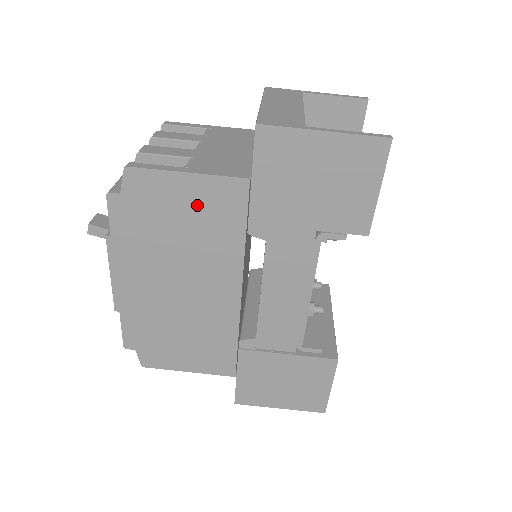
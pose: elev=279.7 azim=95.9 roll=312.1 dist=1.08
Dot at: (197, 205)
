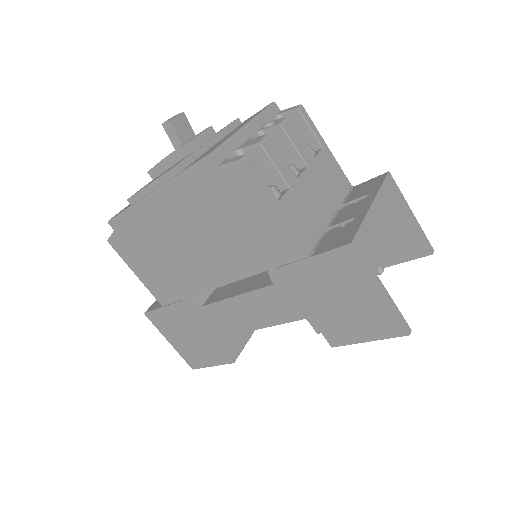
Dot at: (258, 228)
